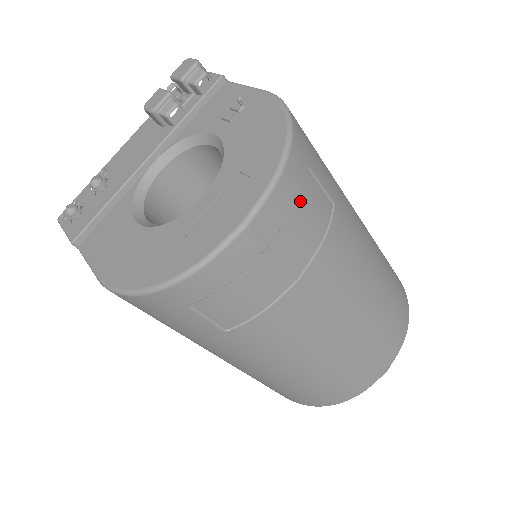
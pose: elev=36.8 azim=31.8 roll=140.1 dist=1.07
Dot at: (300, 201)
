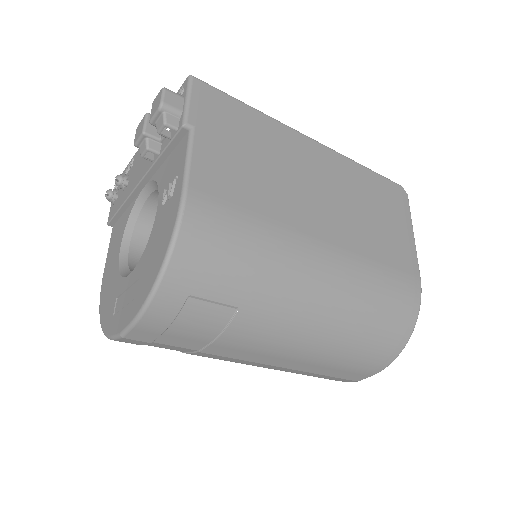
Dot at: (177, 321)
